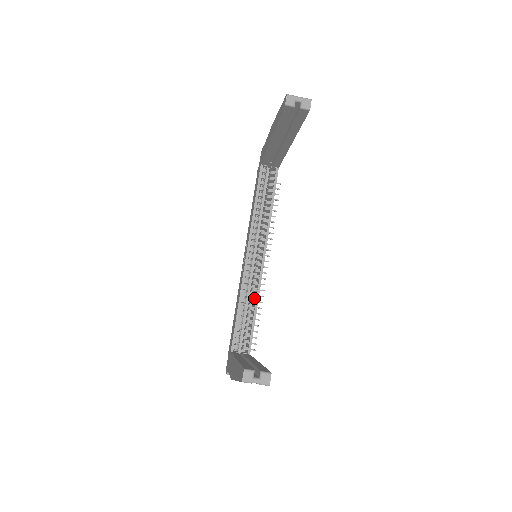
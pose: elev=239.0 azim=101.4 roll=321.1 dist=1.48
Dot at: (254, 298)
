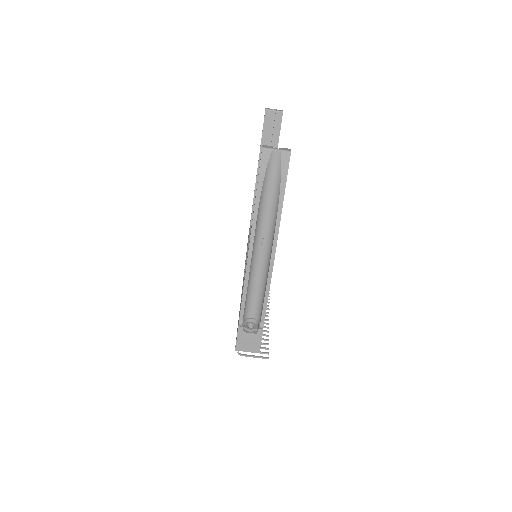
Dot at: occluded
